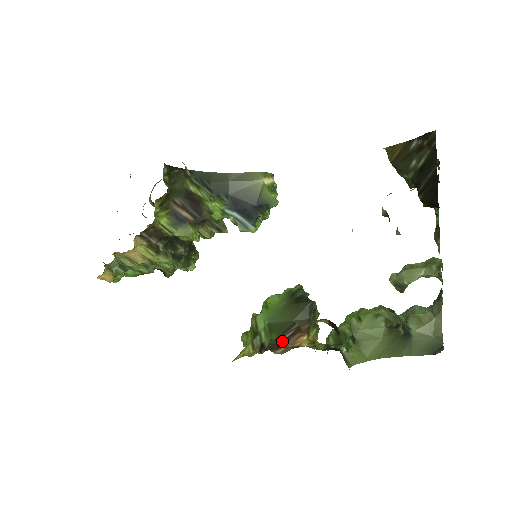
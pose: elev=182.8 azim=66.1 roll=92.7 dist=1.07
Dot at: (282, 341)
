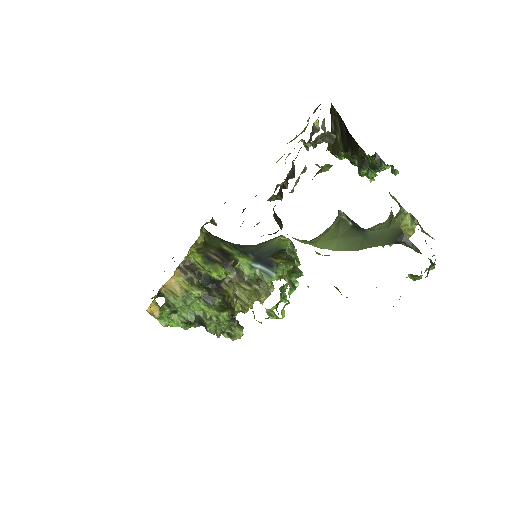
Dot at: occluded
